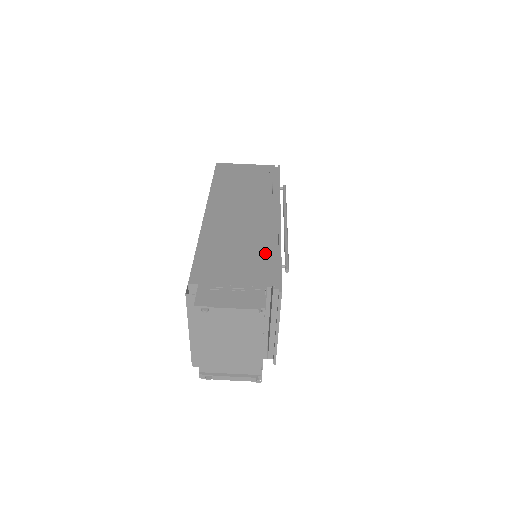
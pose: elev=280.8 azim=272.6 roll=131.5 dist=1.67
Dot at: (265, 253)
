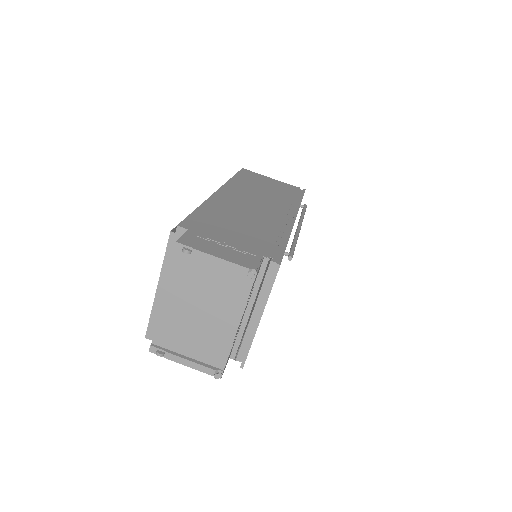
Dot at: (271, 234)
